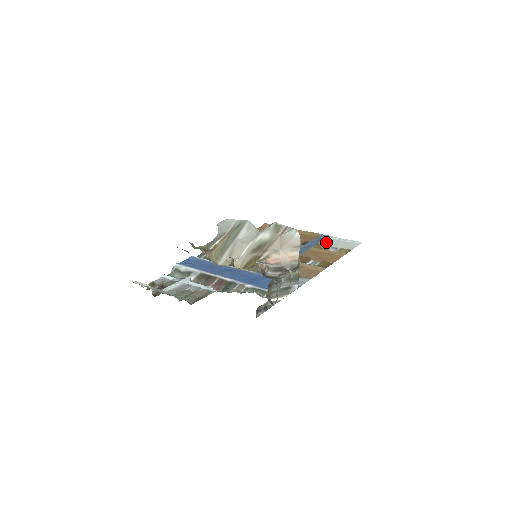
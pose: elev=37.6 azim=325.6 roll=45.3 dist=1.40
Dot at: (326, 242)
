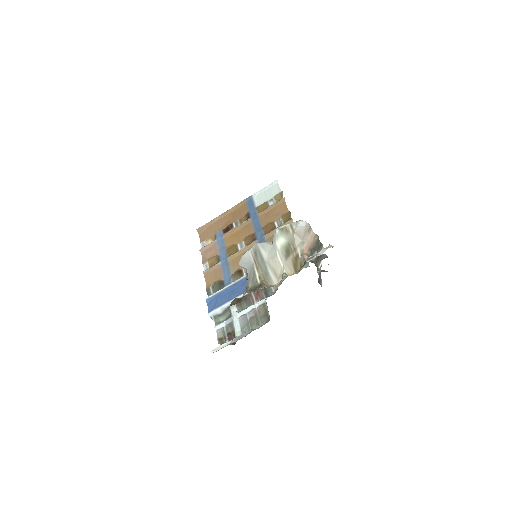
Dot at: (258, 202)
